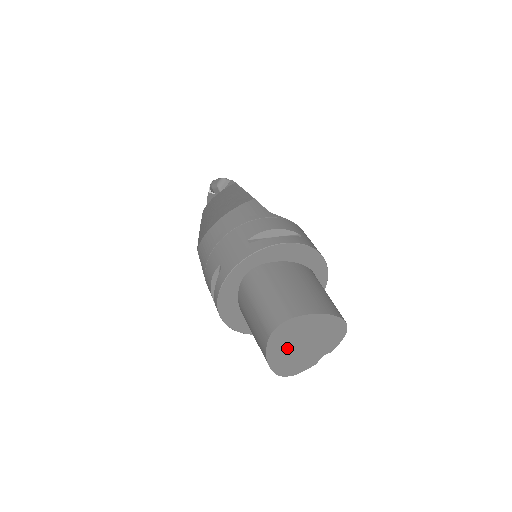
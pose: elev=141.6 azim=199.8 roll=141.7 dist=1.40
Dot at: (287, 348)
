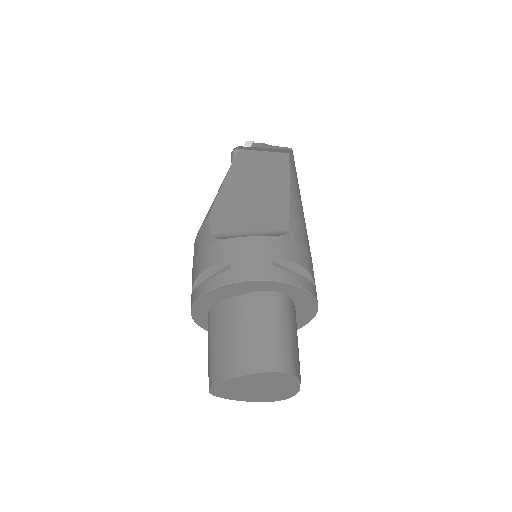
Dot at: (246, 394)
